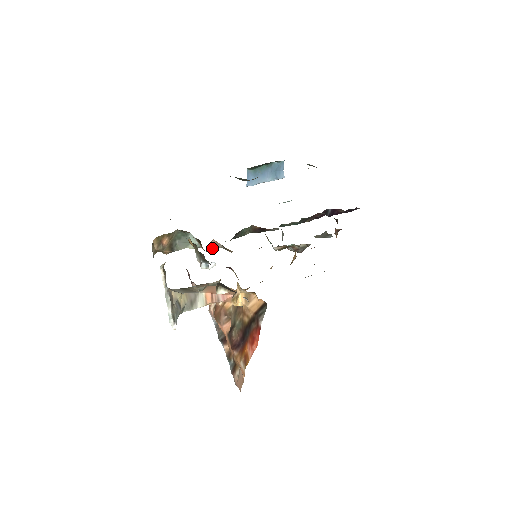
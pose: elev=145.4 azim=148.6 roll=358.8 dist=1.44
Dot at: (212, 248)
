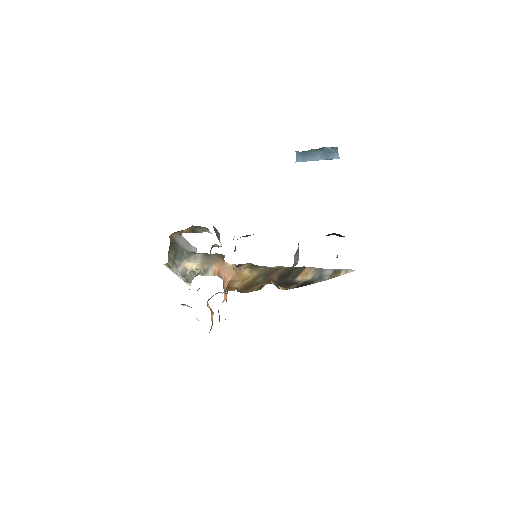
Dot at: (217, 246)
